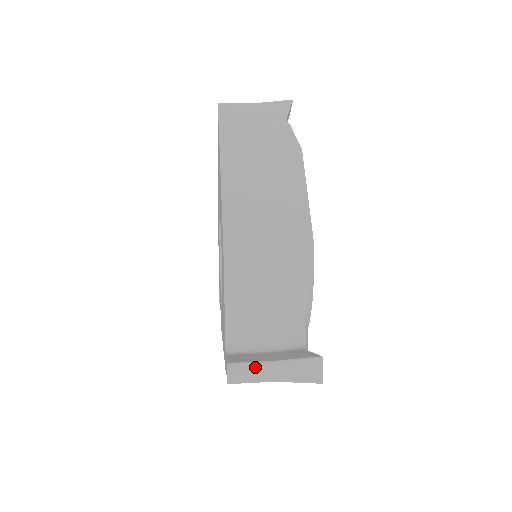
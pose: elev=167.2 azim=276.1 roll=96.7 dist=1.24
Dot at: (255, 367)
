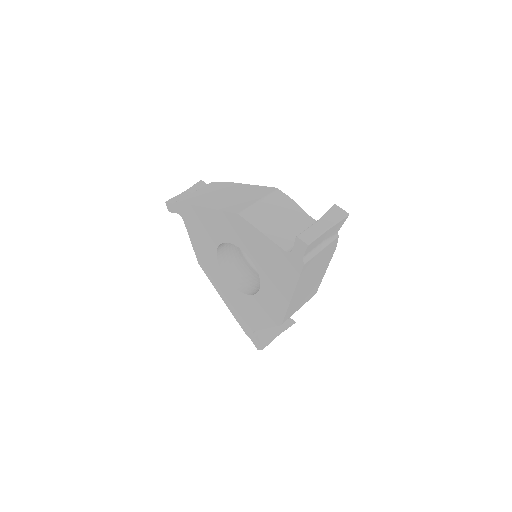
Dot at: (271, 341)
